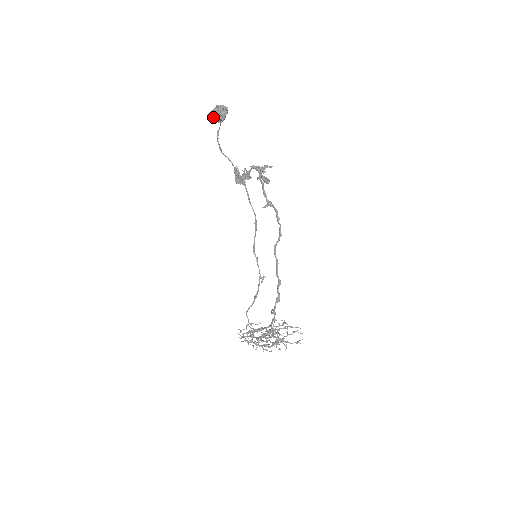
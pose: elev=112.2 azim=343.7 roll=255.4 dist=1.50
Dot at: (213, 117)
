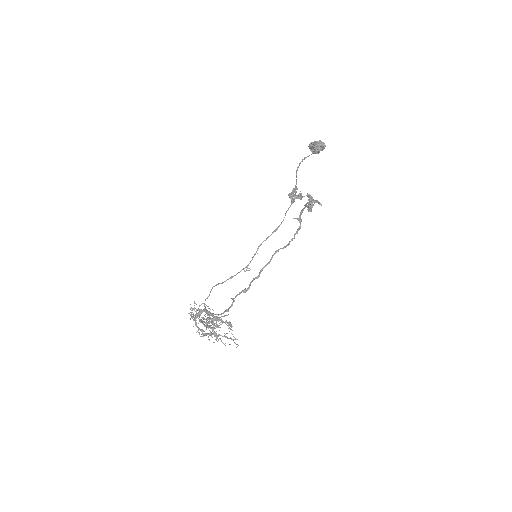
Dot at: (311, 145)
